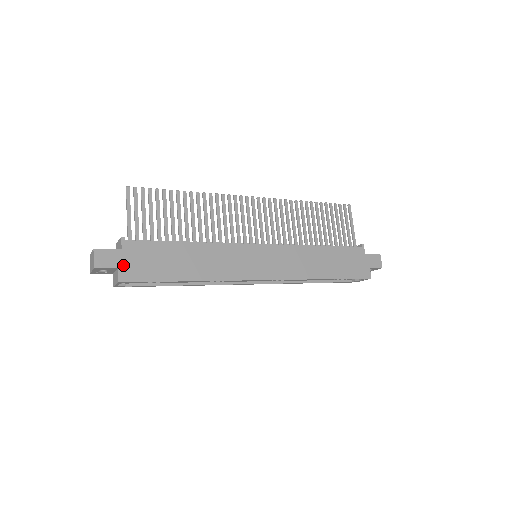
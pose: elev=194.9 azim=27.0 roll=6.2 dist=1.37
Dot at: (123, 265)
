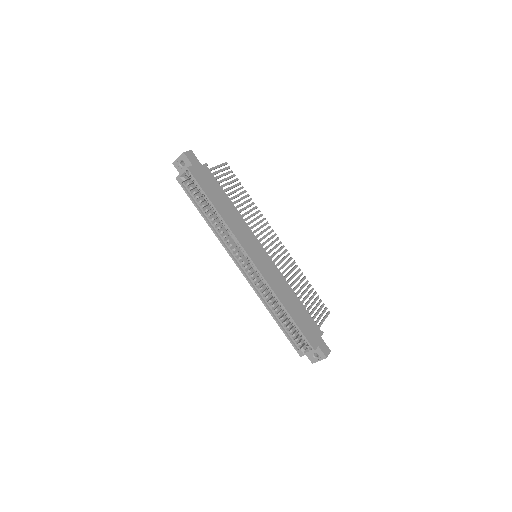
Dot at: (196, 168)
